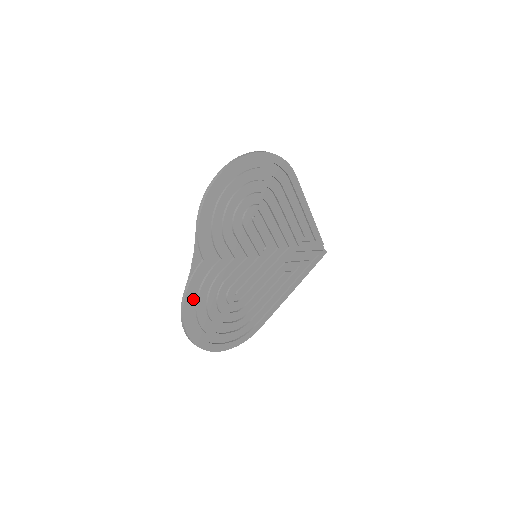
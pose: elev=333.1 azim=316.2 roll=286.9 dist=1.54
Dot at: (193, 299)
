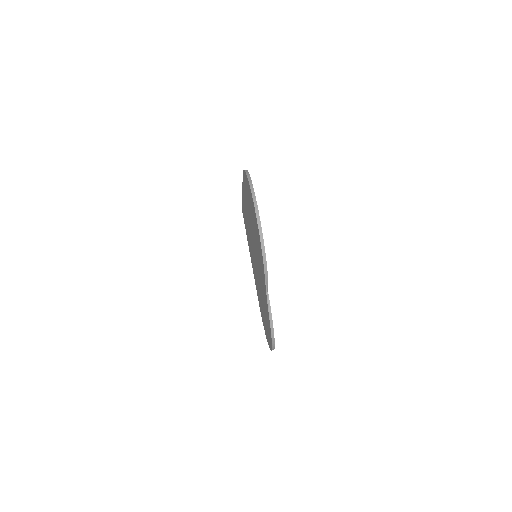
Dot at: occluded
